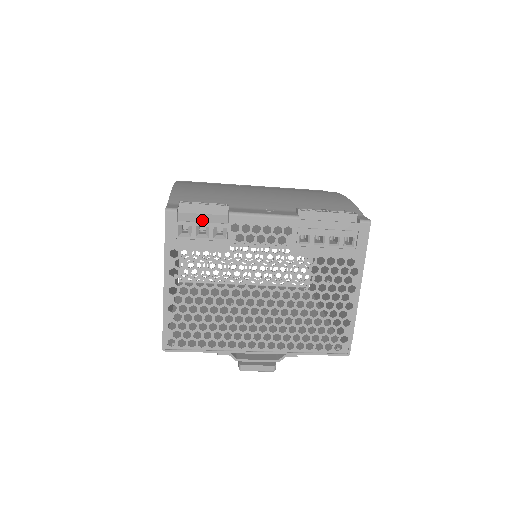
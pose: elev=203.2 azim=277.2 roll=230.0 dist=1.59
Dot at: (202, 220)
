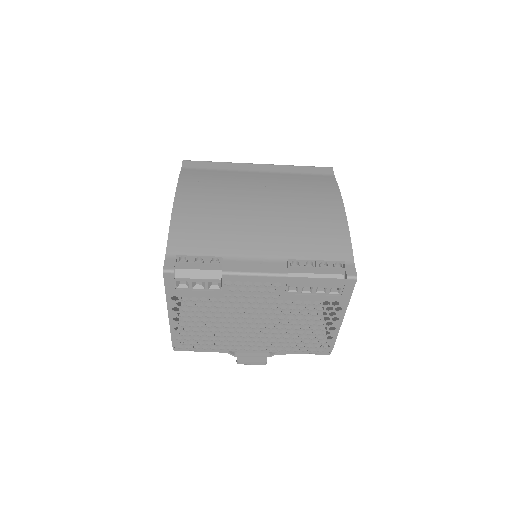
Dot at: (197, 276)
